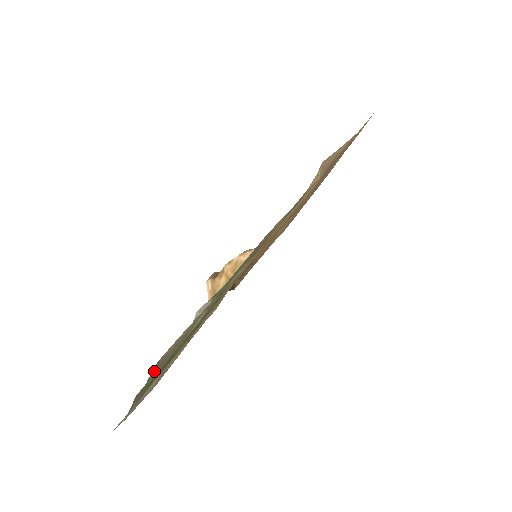
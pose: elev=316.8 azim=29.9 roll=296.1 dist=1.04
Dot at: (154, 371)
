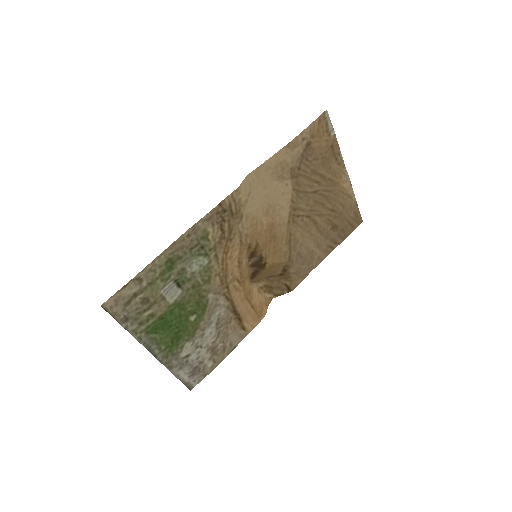
Dot at: (124, 321)
